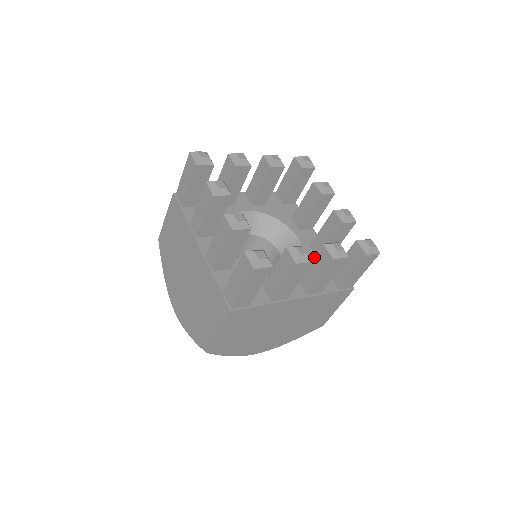
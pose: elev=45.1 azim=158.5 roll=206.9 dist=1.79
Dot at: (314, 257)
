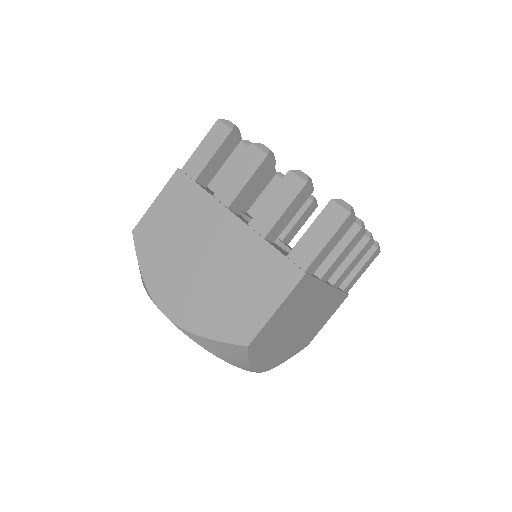
Dot at: occluded
